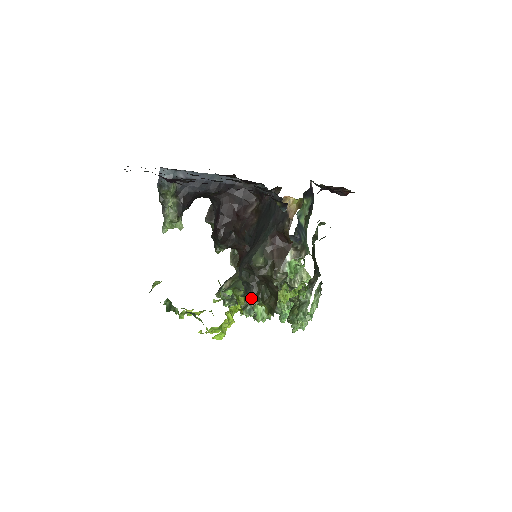
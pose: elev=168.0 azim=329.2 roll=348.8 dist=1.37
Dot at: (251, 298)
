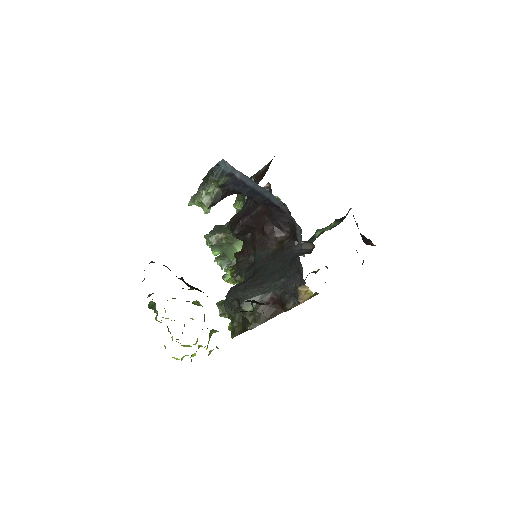
Dot at: (225, 312)
